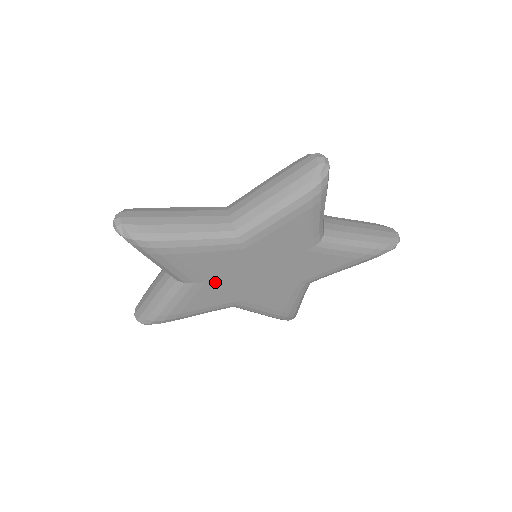
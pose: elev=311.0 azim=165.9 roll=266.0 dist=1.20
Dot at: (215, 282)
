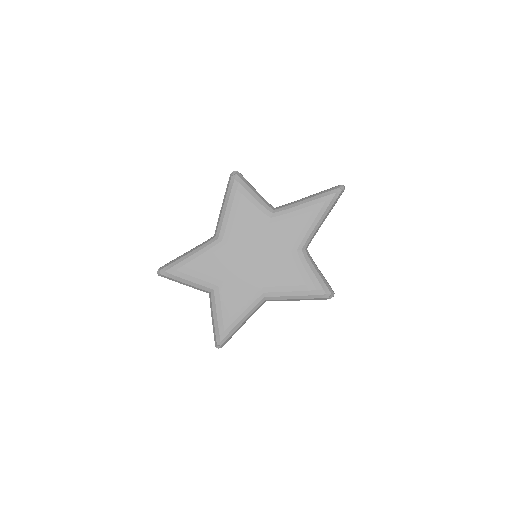
Dot at: (231, 279)
